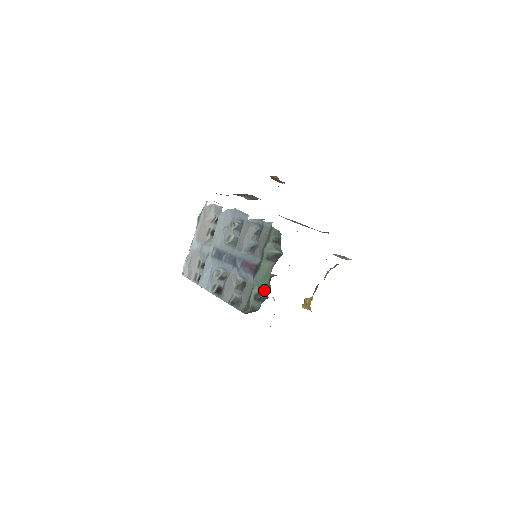
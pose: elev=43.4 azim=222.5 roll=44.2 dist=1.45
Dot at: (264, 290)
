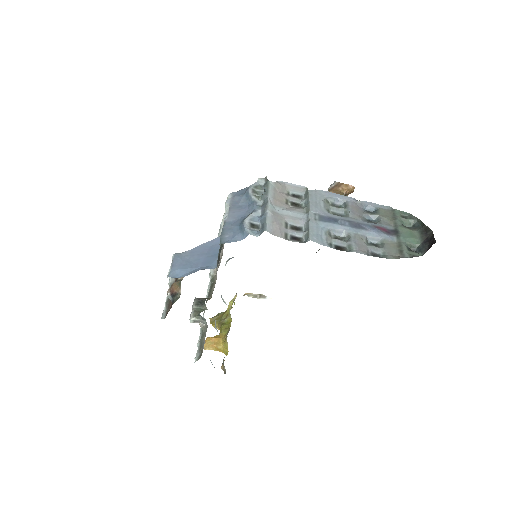
Dot at: (413, 245)
